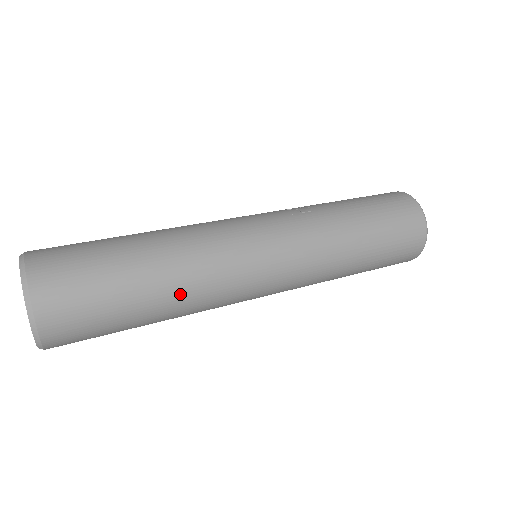
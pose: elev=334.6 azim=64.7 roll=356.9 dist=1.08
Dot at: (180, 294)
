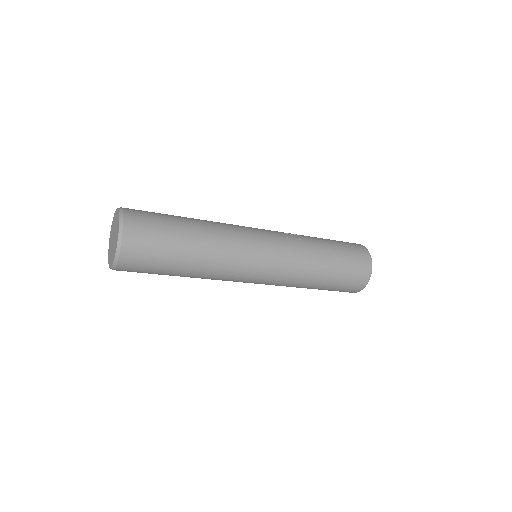
Dot at: (205, 264)
